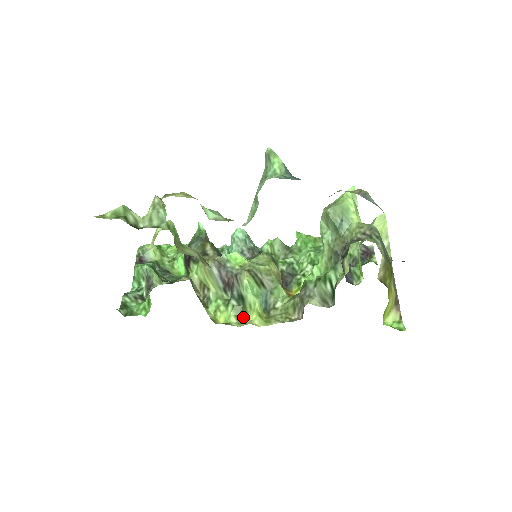
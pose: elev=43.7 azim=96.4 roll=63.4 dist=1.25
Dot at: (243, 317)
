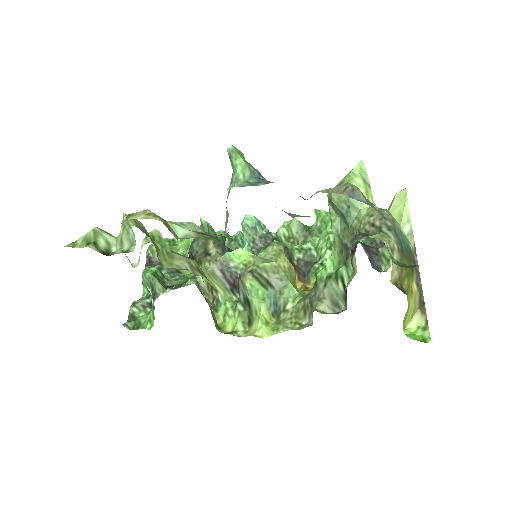
Dot at: (250, 324)
